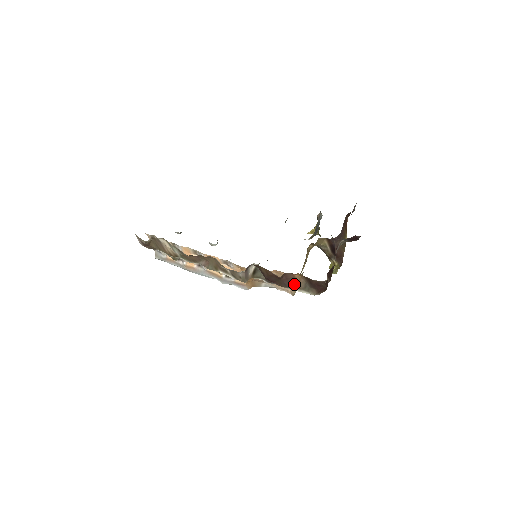
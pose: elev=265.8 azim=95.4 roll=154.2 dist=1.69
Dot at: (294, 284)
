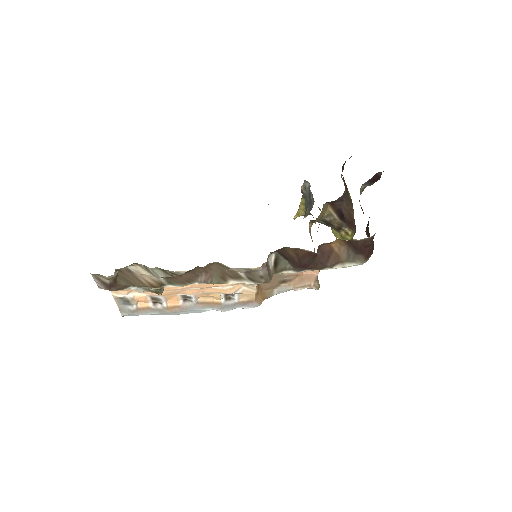
Dot at: (333, 259)
